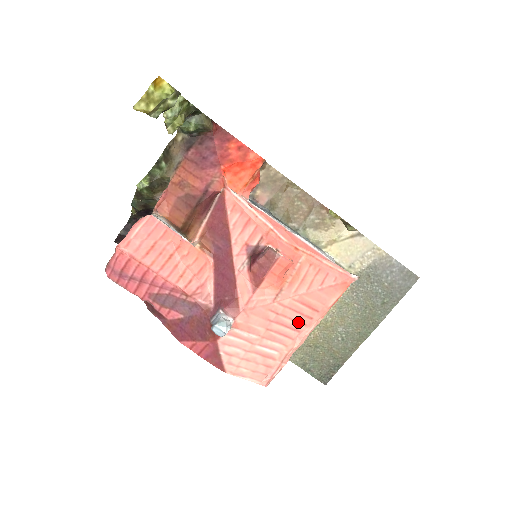
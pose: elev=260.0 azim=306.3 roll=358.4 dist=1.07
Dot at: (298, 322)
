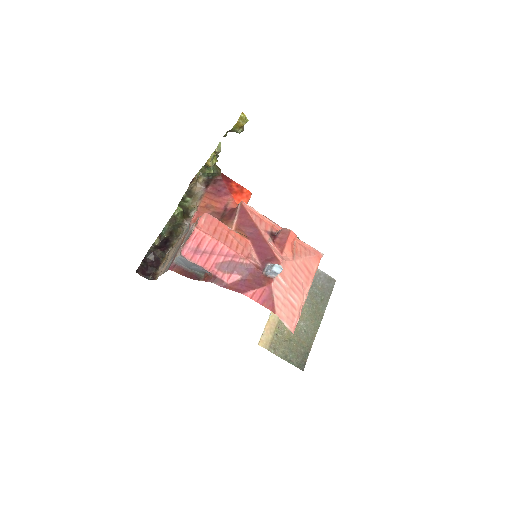
Dot at: (303, 280)
